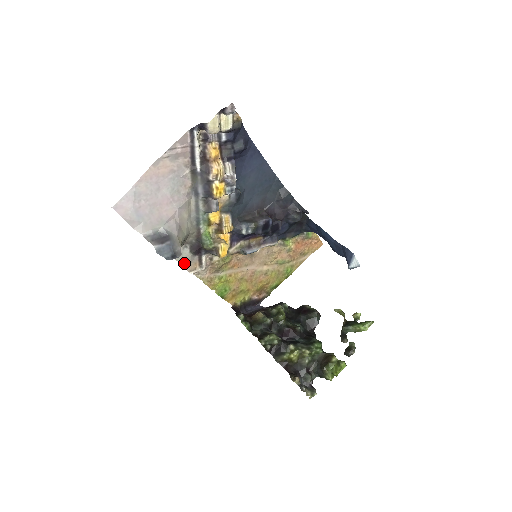
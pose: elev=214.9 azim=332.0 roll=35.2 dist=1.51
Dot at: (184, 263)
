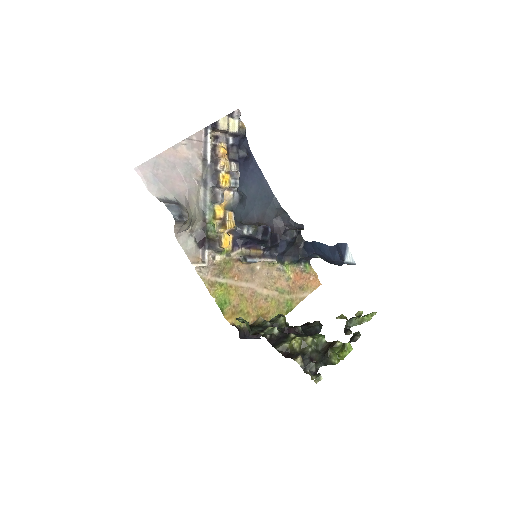
Dot at: (188, 253)
